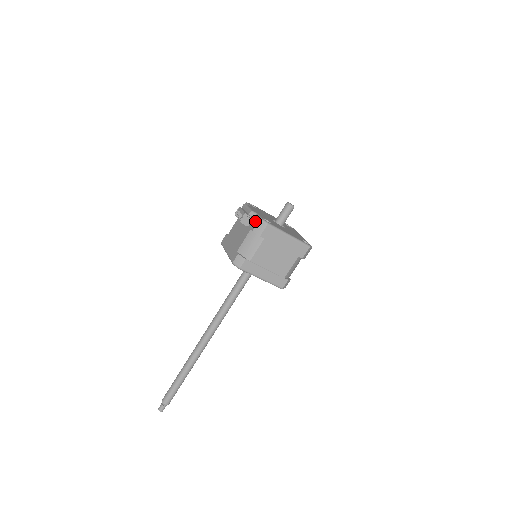
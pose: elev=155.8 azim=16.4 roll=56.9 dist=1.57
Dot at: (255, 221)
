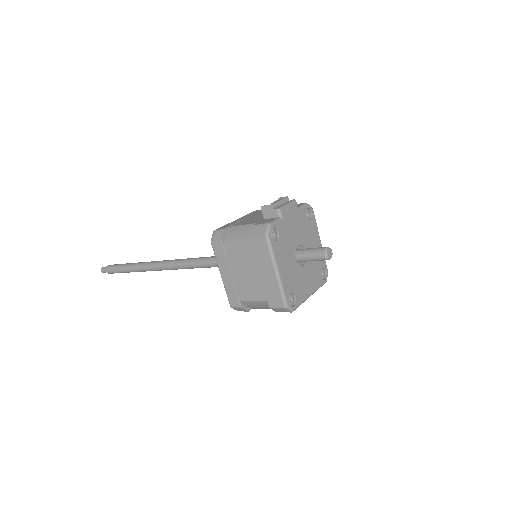
Dot at: (267, 221)
